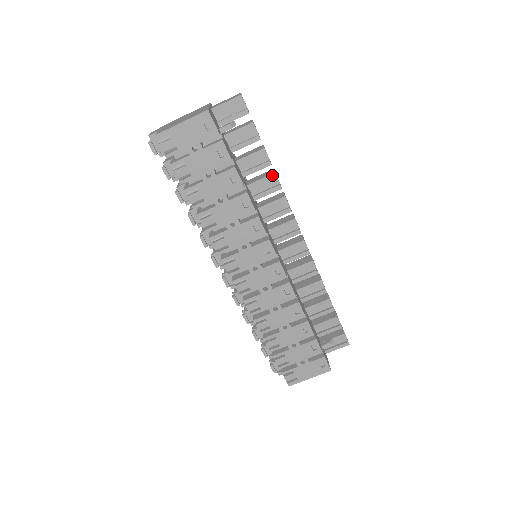
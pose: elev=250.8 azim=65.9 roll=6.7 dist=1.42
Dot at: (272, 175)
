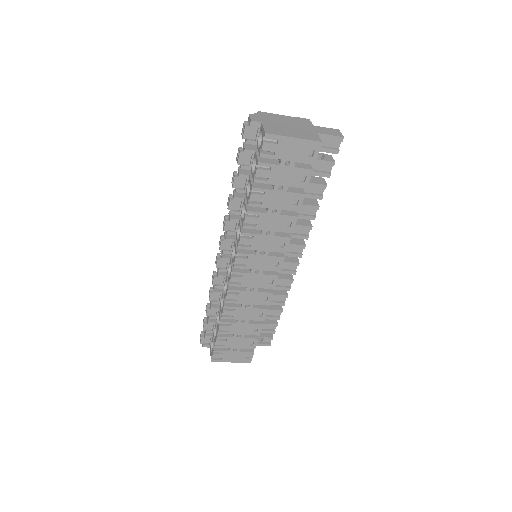
Dot at: (316, 207)
